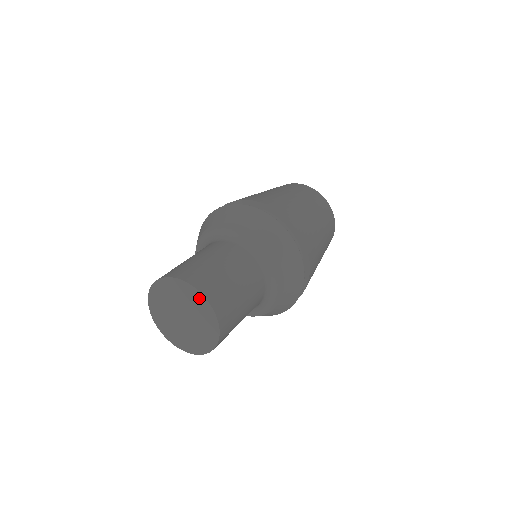
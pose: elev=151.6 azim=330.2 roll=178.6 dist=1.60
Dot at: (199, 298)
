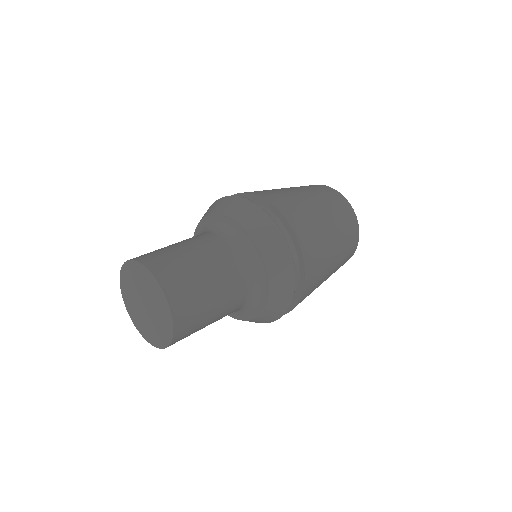
Dot at: (168, 316)
